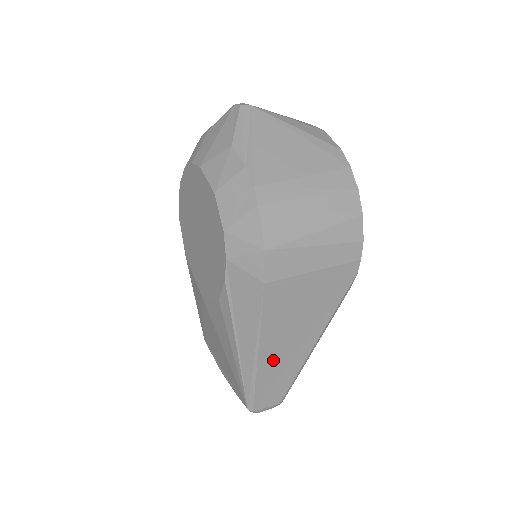
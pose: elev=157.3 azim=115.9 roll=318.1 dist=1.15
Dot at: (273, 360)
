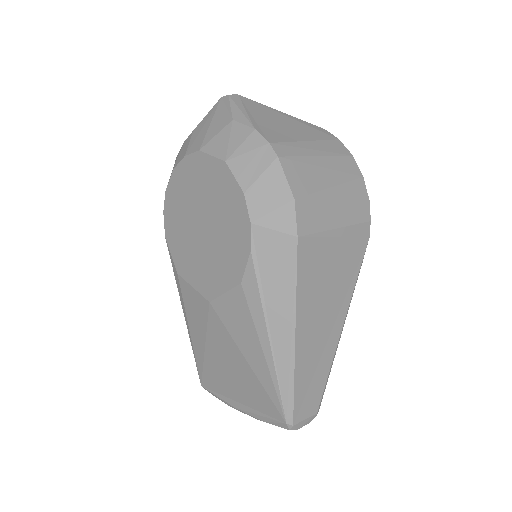
Dot at: (308, 346)
